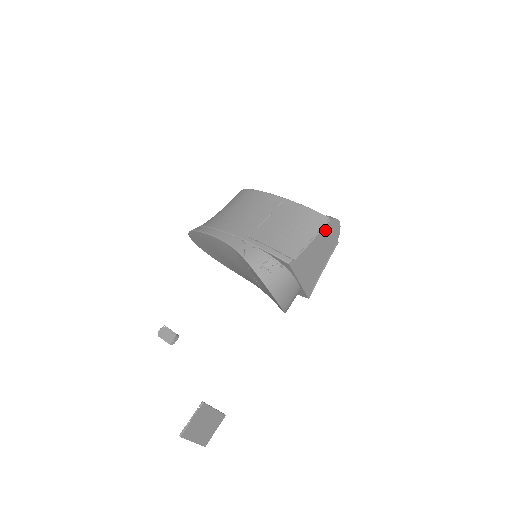
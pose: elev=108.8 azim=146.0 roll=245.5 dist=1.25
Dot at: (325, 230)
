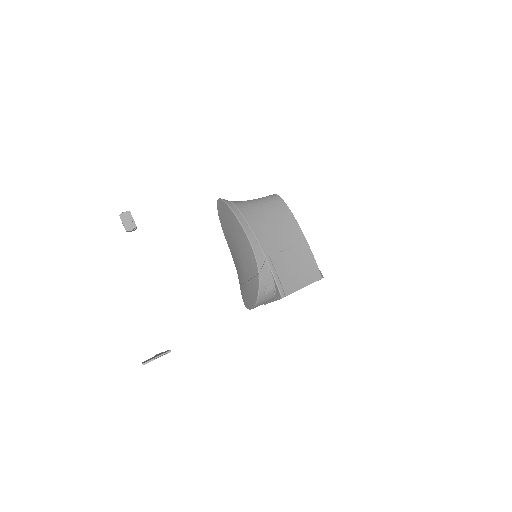
Dot at: occluded
